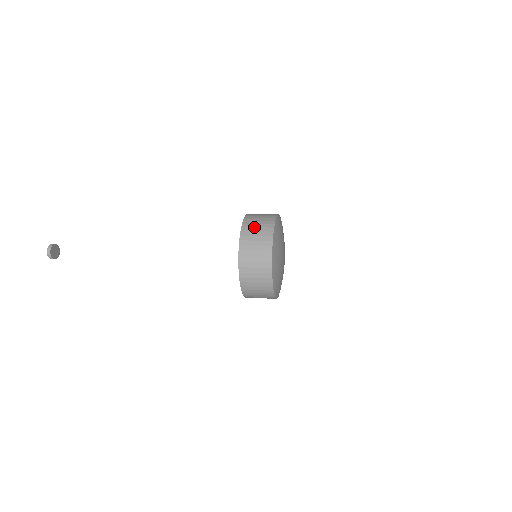
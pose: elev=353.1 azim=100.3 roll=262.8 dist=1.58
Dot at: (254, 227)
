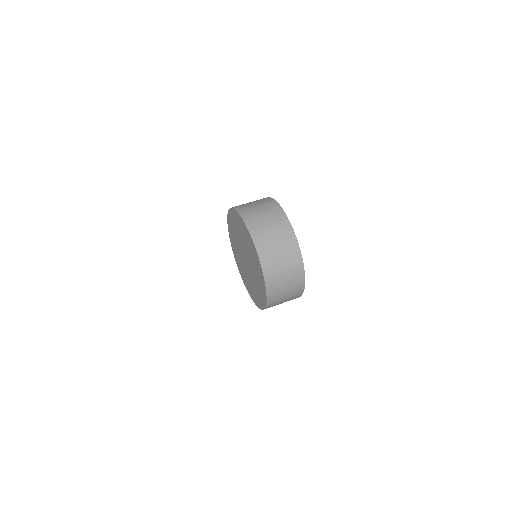
Dot at: (270, 238)
